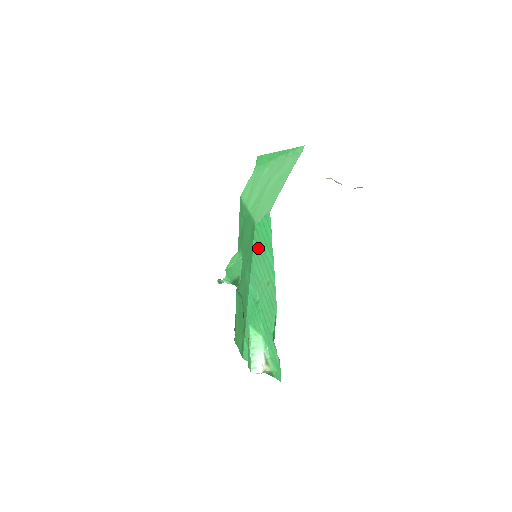
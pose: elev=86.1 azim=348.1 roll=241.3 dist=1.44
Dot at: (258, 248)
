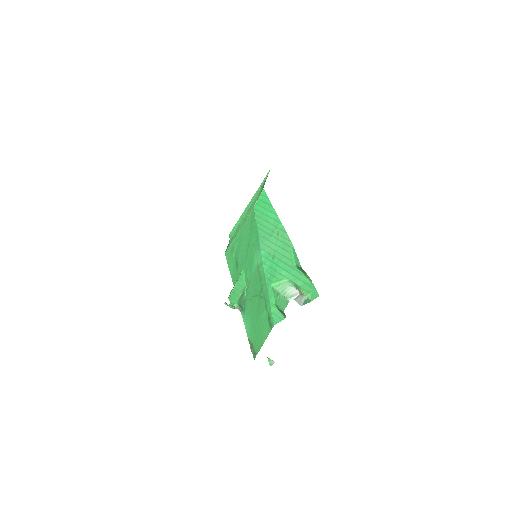
Dot at: (261, 219)
